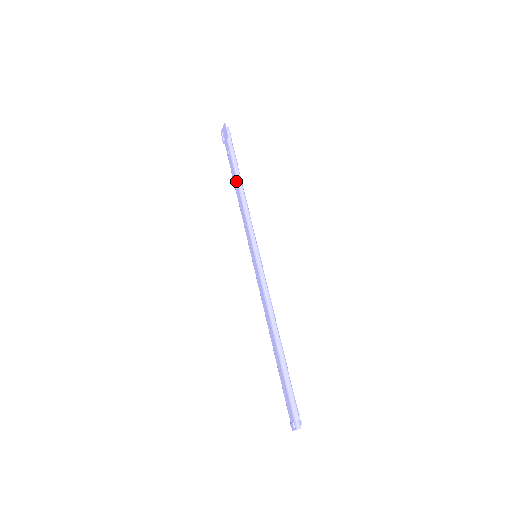
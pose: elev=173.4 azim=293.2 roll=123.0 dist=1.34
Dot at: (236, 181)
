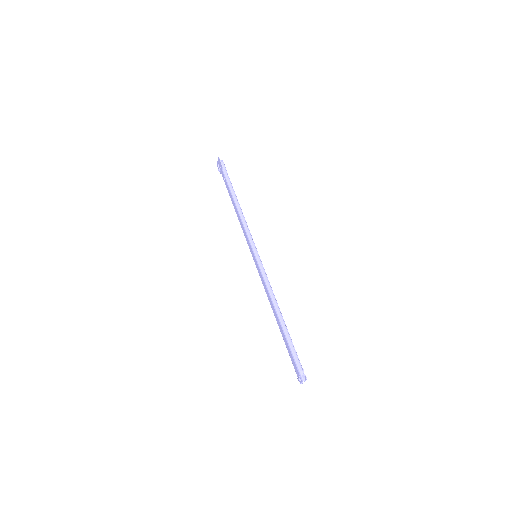
Dot at: (233, 201)
